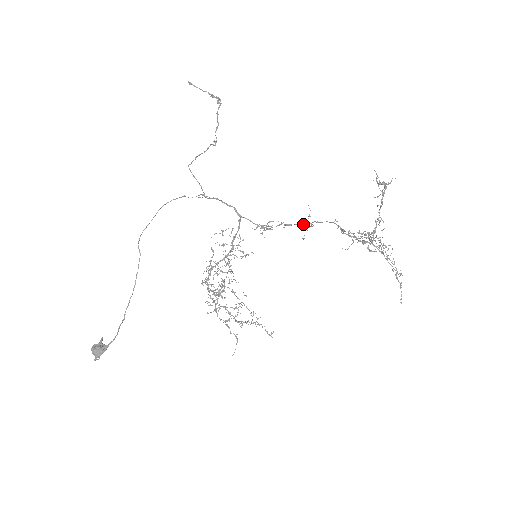
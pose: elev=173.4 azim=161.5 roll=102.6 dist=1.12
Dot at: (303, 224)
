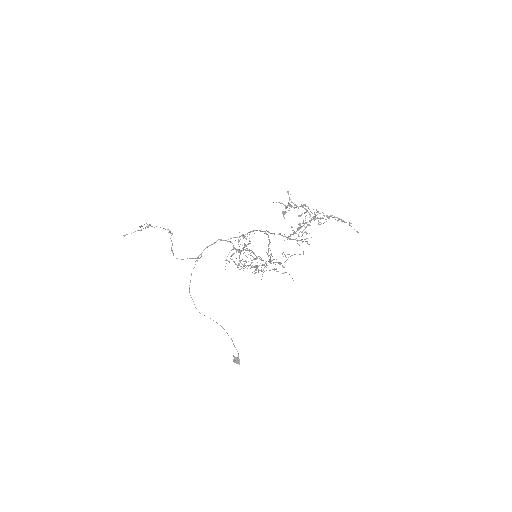
Dot at: (263, 231)
